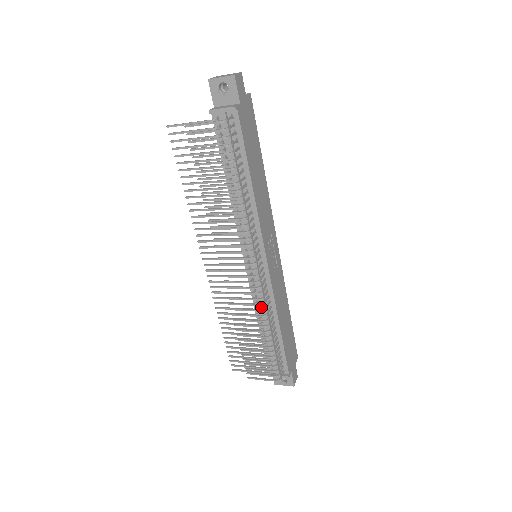
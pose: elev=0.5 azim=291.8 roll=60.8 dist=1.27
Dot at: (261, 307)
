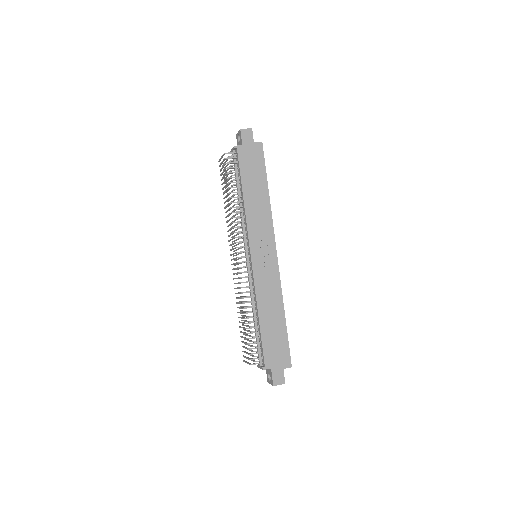
Dot at: (253, 297)
